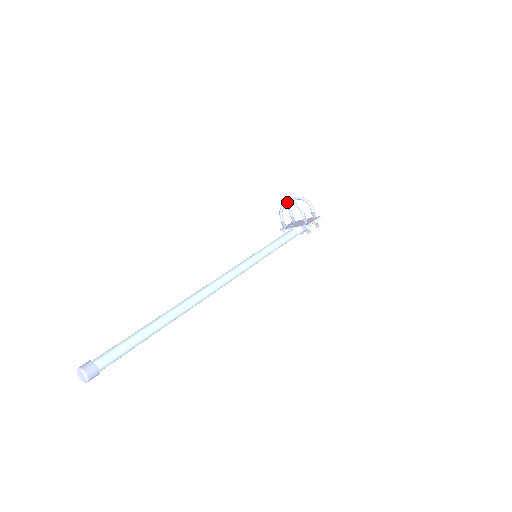
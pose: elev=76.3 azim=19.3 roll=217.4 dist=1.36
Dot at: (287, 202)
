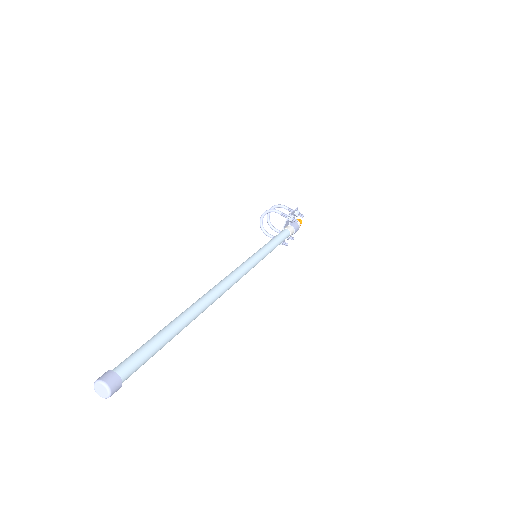
Dot at: (260, 217)
